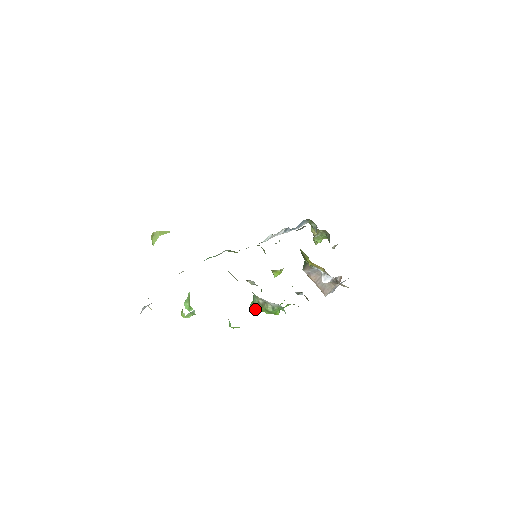
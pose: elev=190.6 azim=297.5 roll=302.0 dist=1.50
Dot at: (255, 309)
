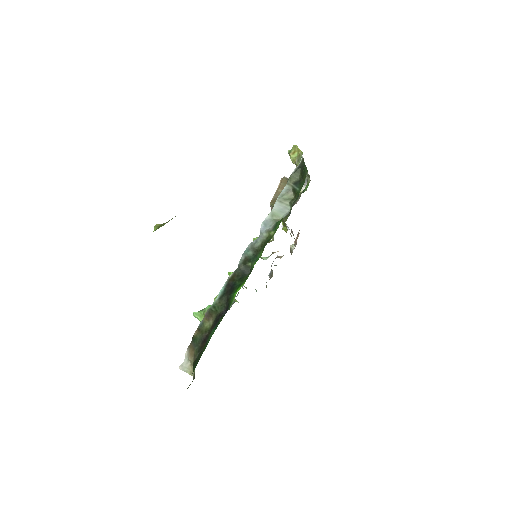
Dot at: occluded
